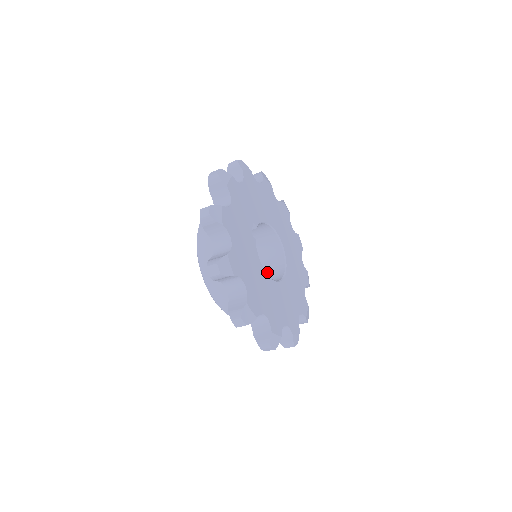
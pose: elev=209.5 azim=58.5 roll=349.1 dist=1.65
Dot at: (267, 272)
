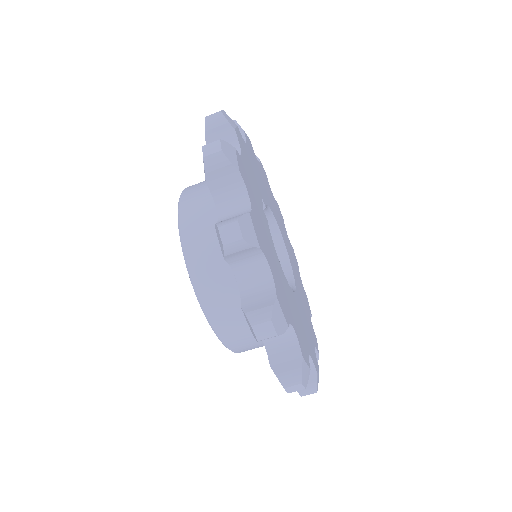
Dot at: occluded
